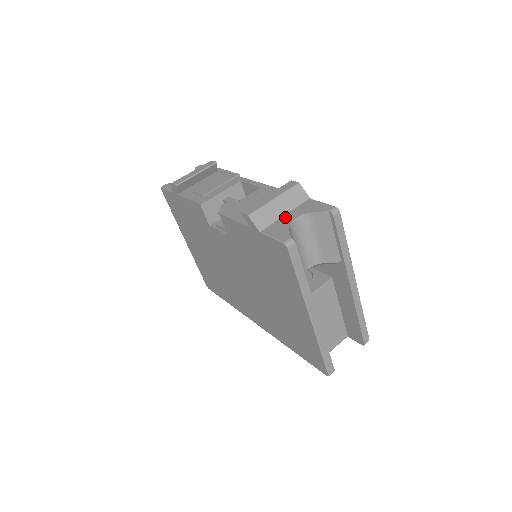
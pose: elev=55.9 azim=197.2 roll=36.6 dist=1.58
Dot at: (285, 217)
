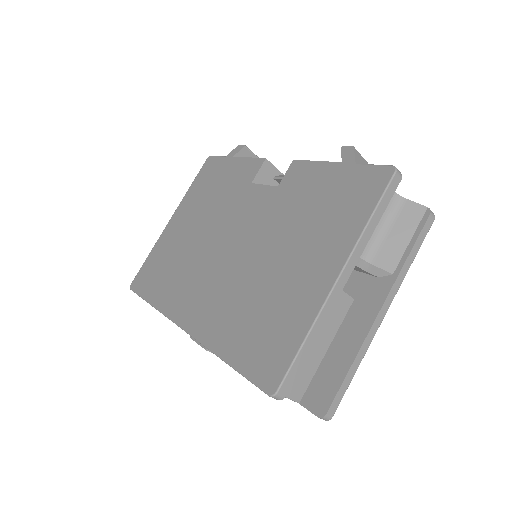
Dot at: occluded
